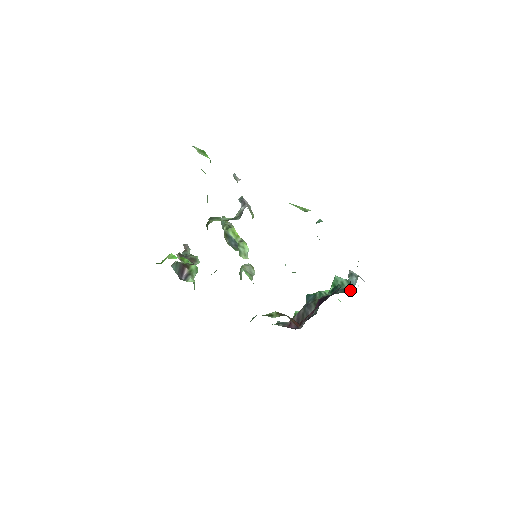
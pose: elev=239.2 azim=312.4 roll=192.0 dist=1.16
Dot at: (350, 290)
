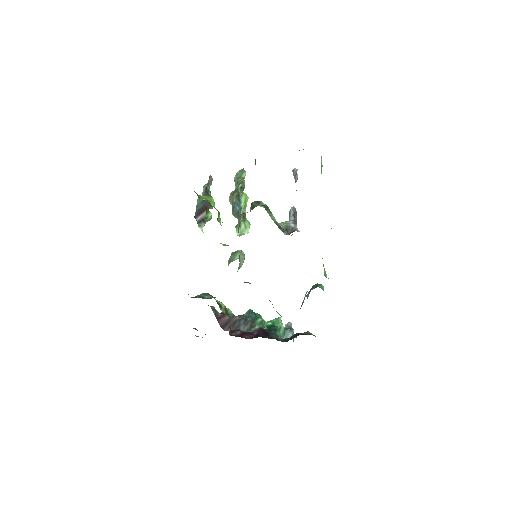
Dot at: occluded
